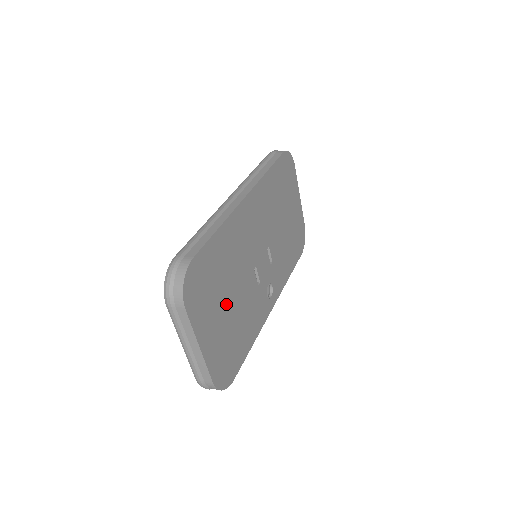
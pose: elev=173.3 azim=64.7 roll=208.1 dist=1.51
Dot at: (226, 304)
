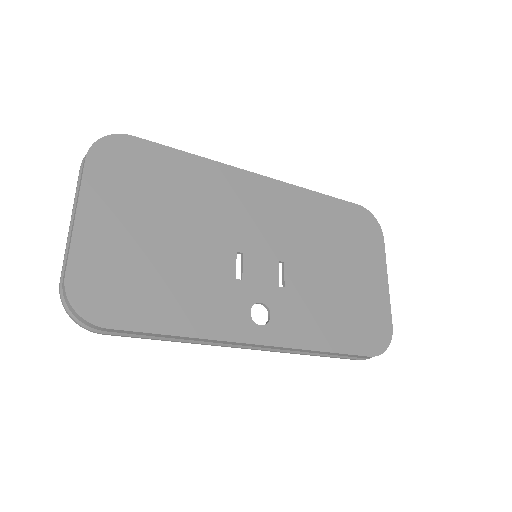
Dot at: (156, 227)
